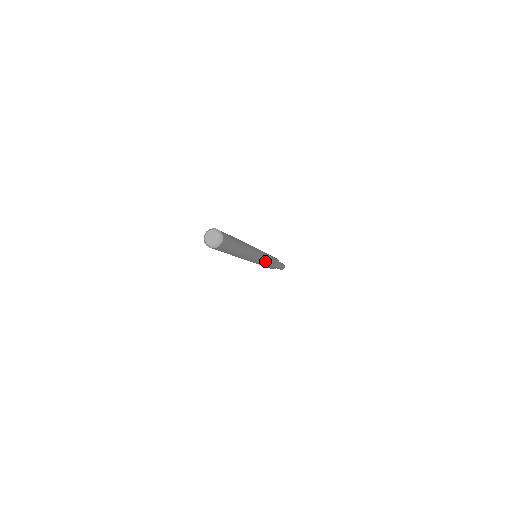
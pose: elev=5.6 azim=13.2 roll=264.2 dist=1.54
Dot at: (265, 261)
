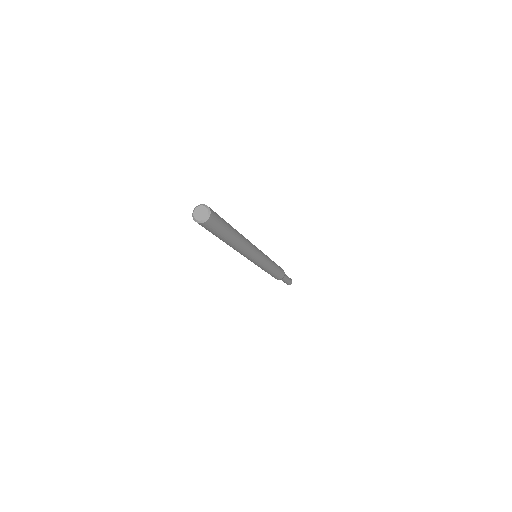
Dot at: (263, 266)
